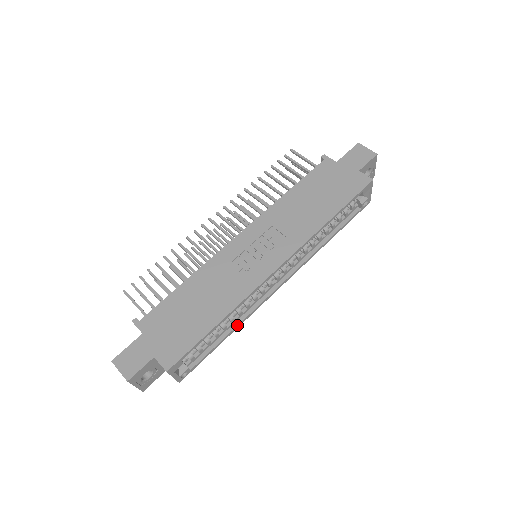
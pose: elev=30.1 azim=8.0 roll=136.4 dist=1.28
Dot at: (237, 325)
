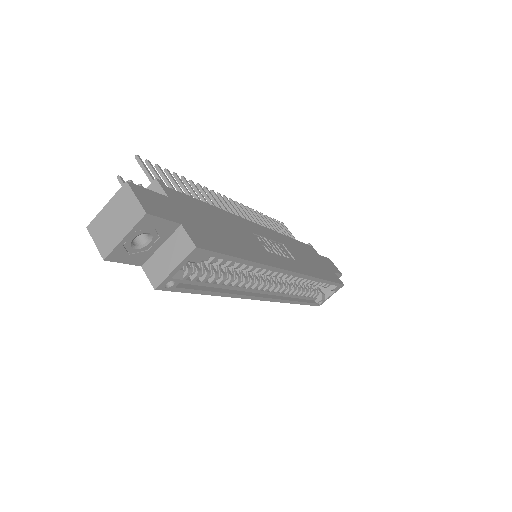
Dot at: (227, 292)
